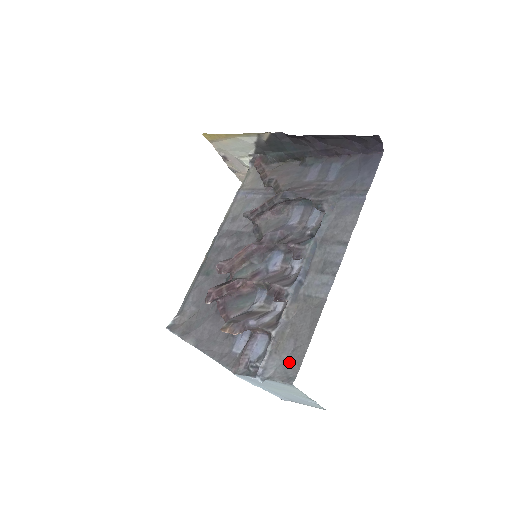
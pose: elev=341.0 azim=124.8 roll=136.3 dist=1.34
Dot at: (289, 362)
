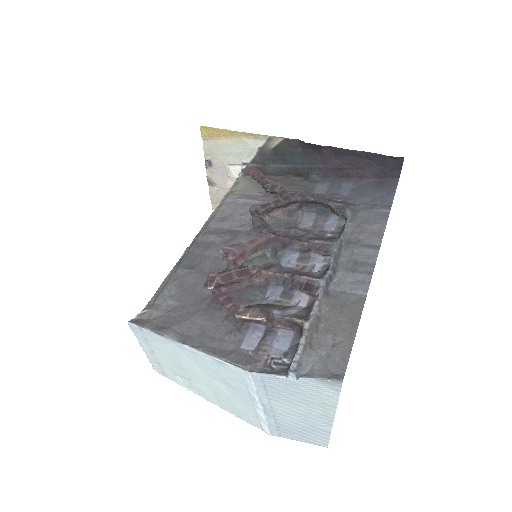
Dot at: (330, 358)
